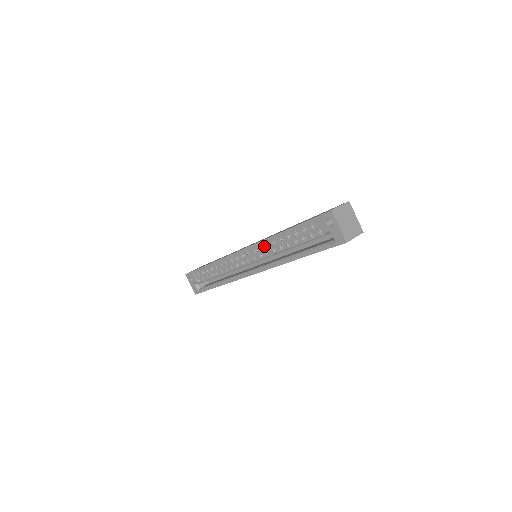
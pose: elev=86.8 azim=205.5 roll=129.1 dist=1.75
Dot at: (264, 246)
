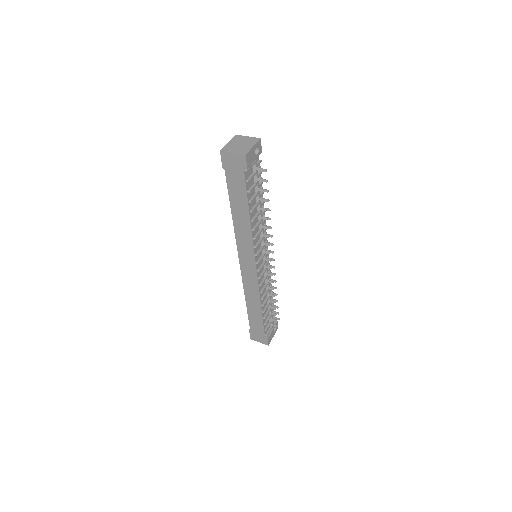
Dot at: occluded
